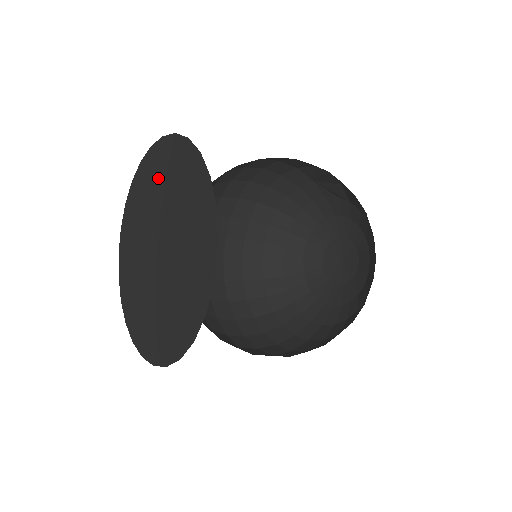
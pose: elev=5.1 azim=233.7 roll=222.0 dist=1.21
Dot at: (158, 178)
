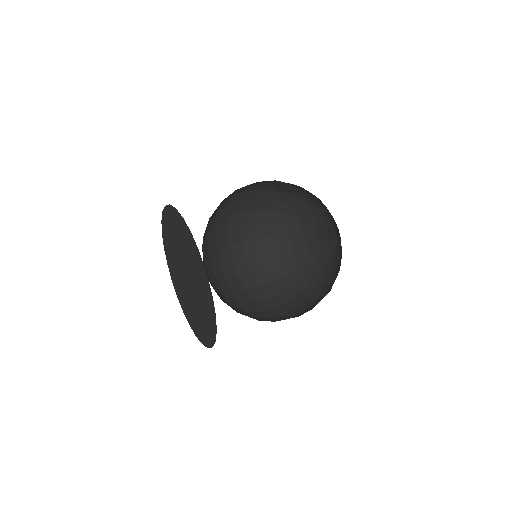
Dot at: (170, 236)
